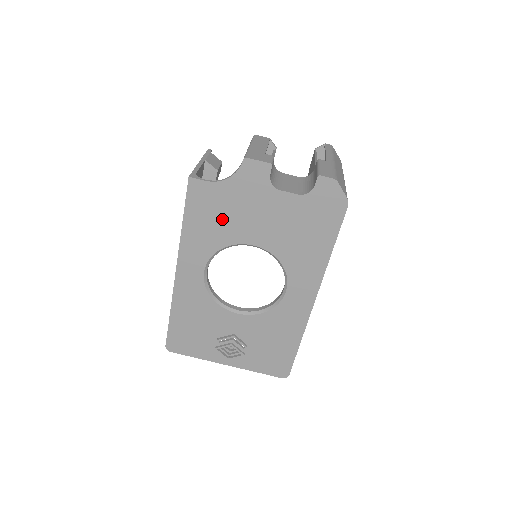
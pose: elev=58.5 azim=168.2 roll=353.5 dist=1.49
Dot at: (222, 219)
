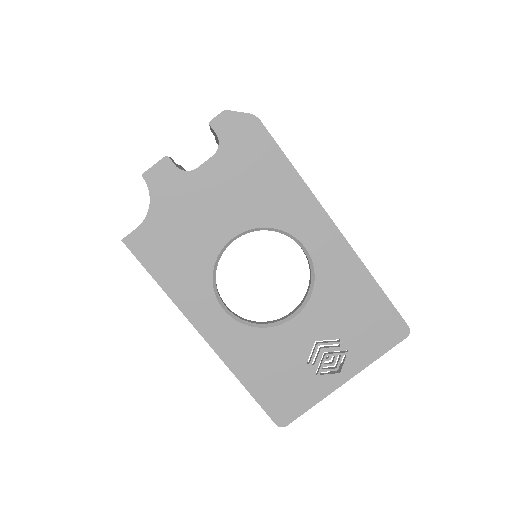
Dot at: (184, 245)
